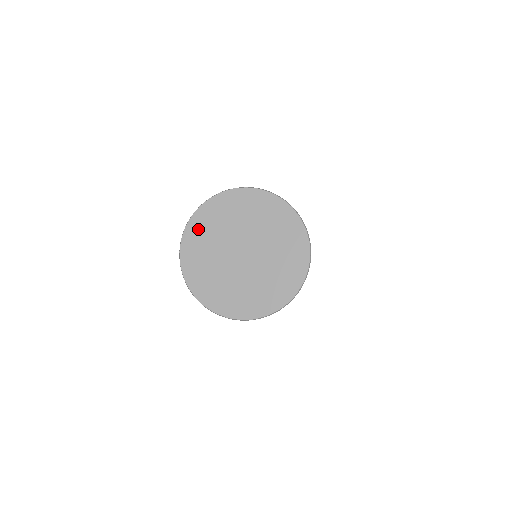
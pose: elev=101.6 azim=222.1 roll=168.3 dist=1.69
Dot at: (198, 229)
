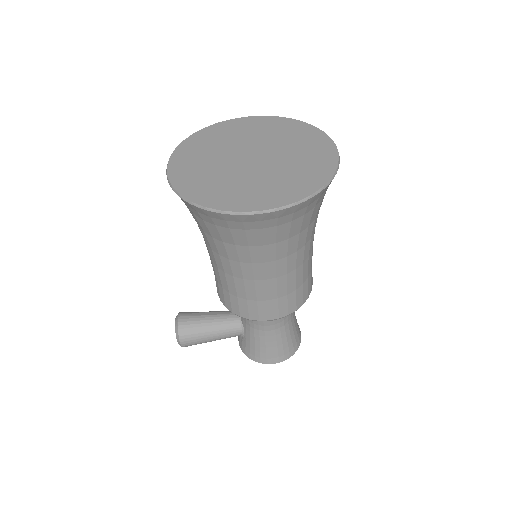
Dot at: (187, 178)
